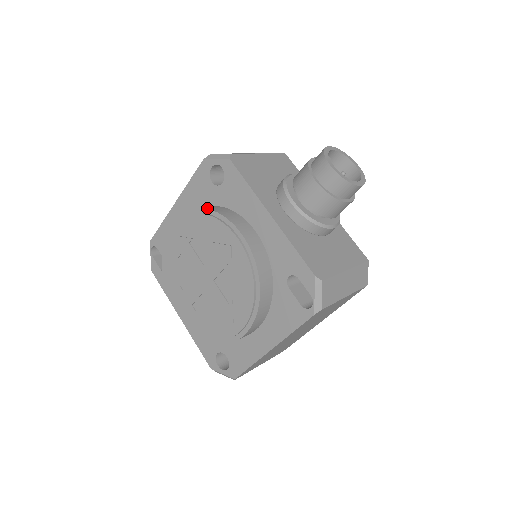
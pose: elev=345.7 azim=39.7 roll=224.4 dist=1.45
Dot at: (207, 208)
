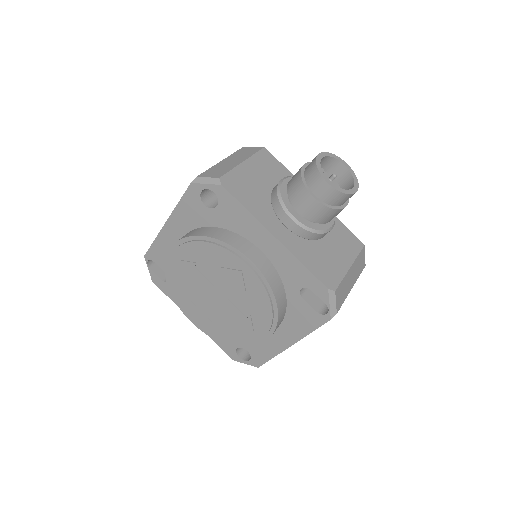
Dot at: (208, 236)
